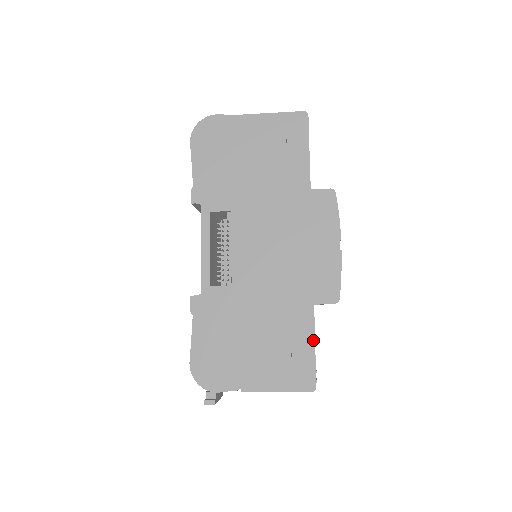
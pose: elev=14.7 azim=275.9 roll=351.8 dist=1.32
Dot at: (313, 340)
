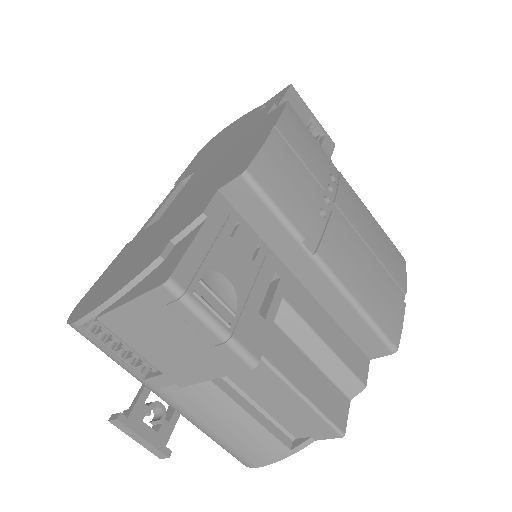
Dot at: (200, 227)
